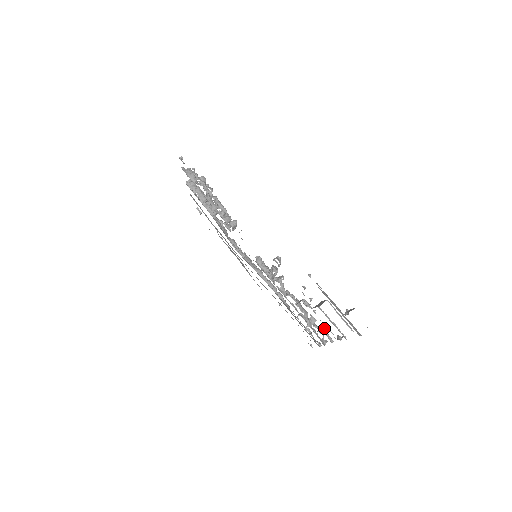
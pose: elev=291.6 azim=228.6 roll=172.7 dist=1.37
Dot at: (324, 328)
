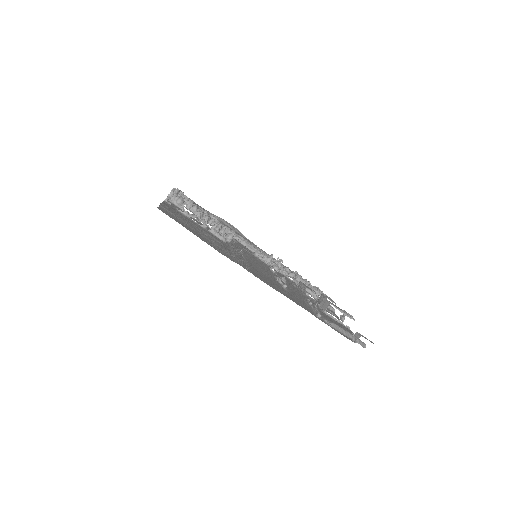
Dot at: occluded
